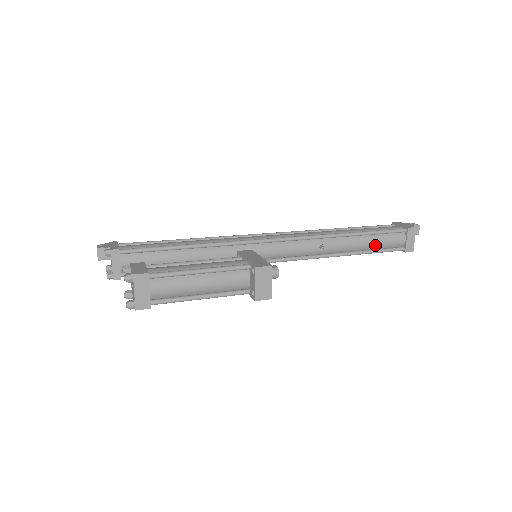
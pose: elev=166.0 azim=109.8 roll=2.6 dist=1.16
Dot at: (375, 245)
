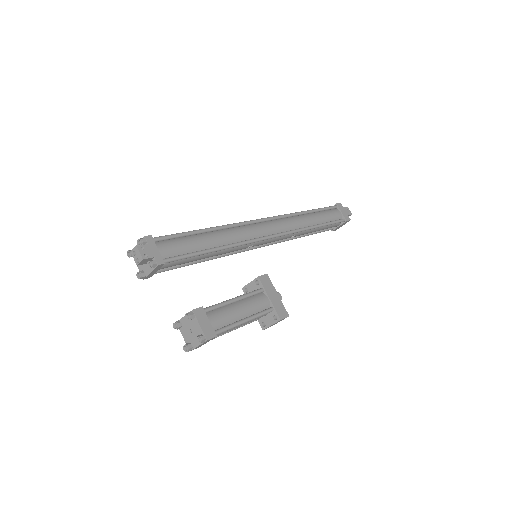
Dot at: occluded
